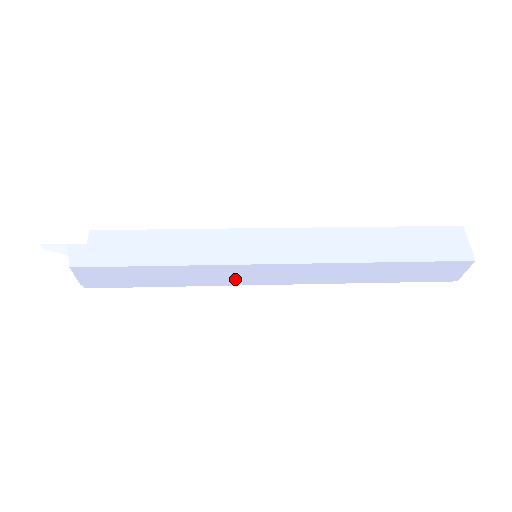
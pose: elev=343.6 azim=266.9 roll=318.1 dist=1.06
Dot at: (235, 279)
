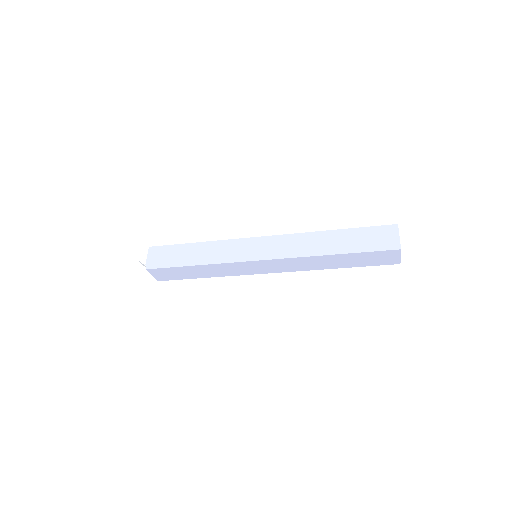
Dot at: (238, 255)
